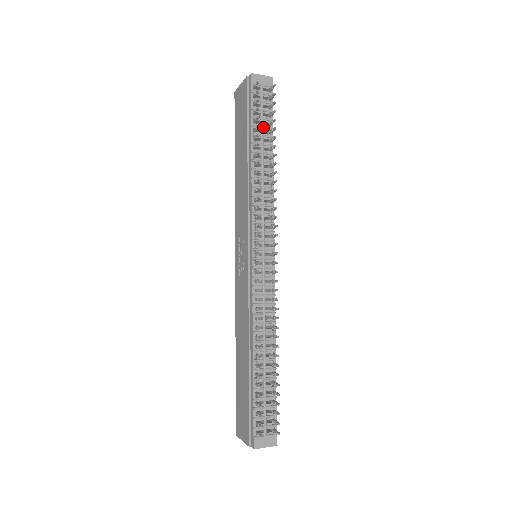
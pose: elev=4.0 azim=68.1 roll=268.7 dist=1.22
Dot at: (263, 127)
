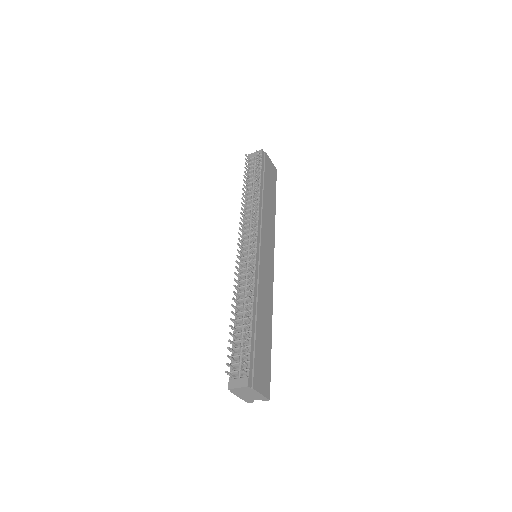
Dot at: (254, 177)
